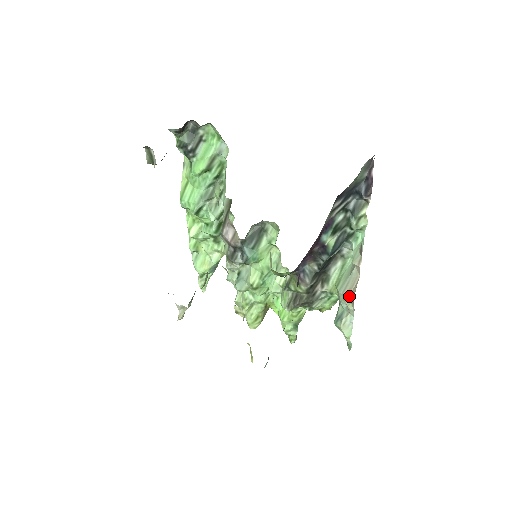
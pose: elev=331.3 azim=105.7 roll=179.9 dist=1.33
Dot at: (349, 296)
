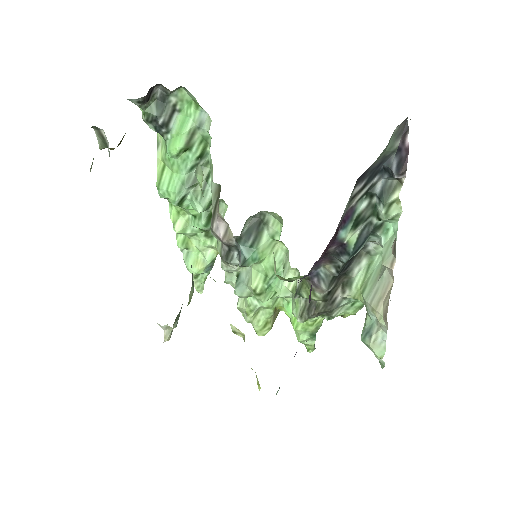
Dot at: (380, 308)
